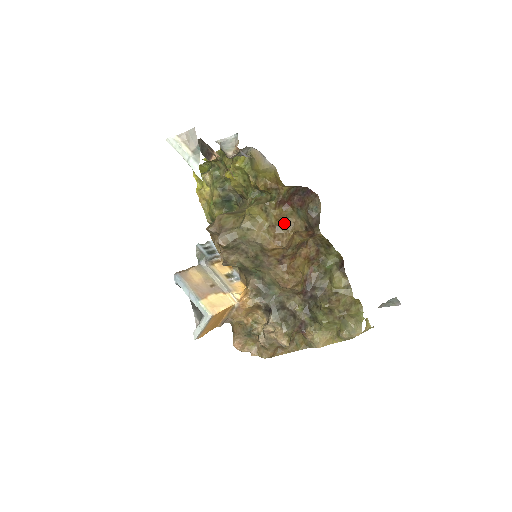
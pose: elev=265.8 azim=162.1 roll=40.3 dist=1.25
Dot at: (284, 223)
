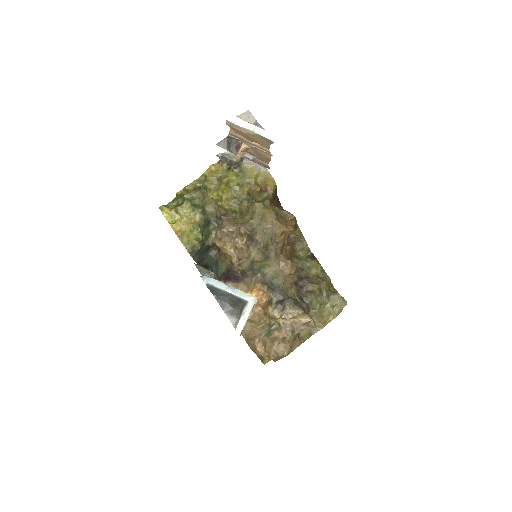
Dot at: (280, 215)
